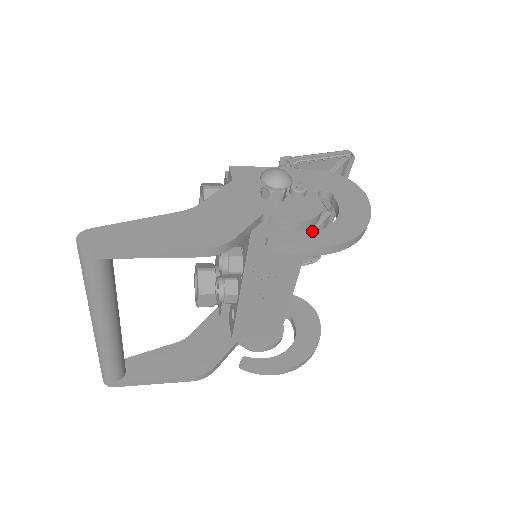
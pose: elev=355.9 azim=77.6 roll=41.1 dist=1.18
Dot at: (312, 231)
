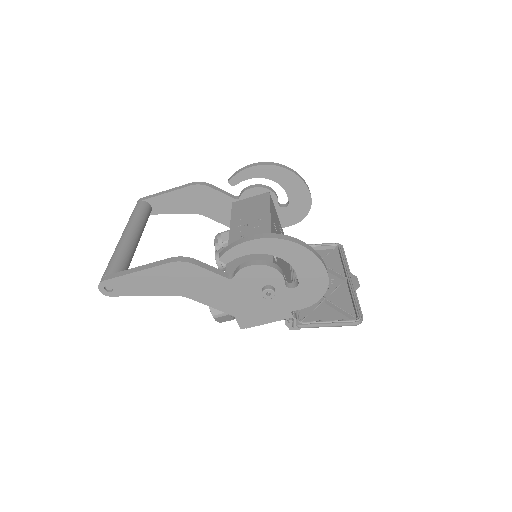
Dot at: (334, 290)
